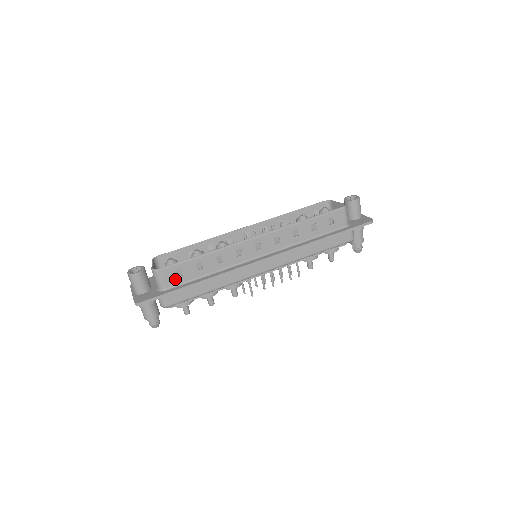
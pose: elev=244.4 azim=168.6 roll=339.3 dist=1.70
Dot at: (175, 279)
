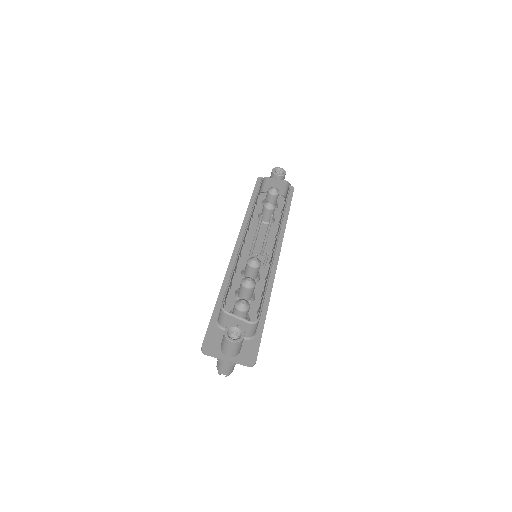
Dot at: occluded
